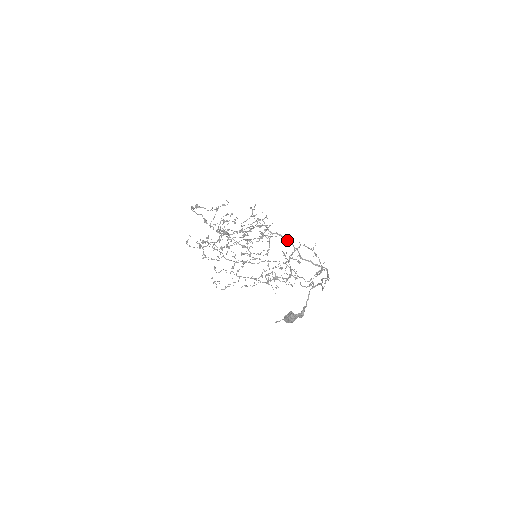
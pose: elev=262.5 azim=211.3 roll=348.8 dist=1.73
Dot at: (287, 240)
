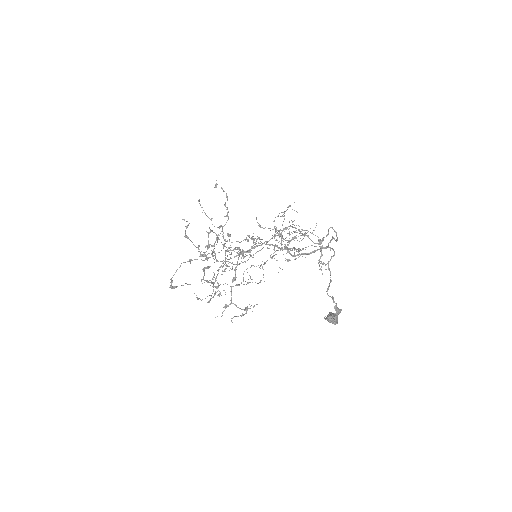
Dot at: occluded
